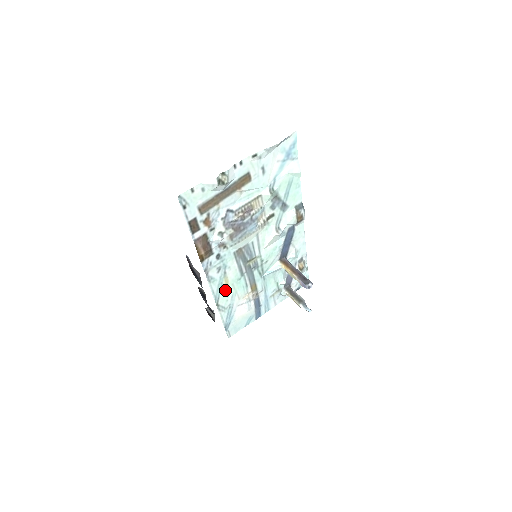
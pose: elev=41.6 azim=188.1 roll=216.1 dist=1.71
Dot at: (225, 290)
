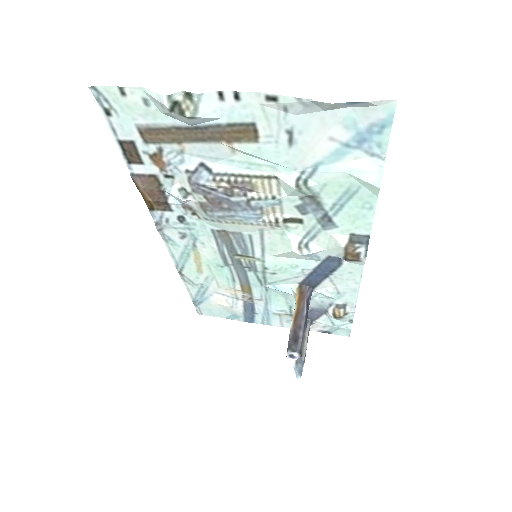
Dot at: (195, 265)
